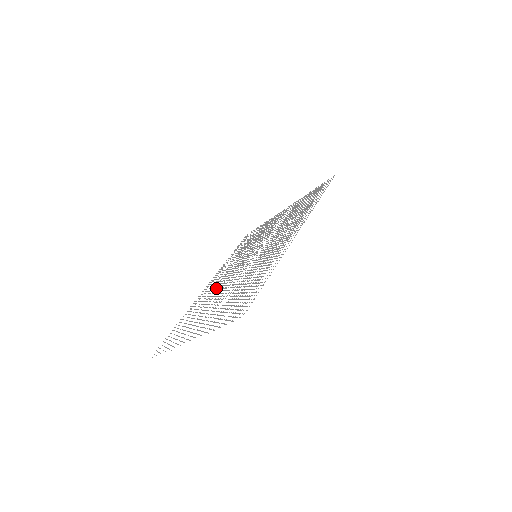
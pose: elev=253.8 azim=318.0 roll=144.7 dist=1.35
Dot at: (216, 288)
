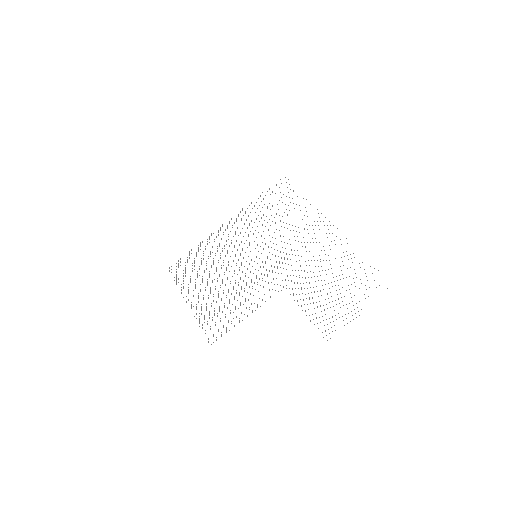
Dot at: (224, 246)
